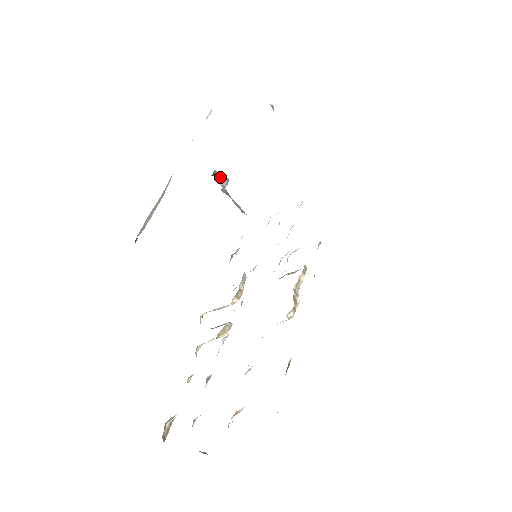
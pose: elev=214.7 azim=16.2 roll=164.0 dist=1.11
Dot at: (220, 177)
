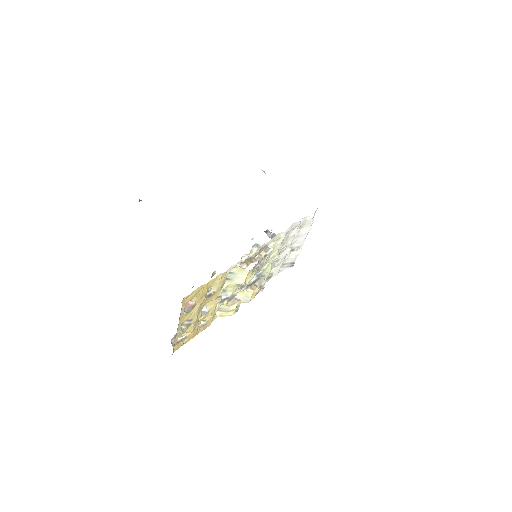
Dot at: (270, 233)
